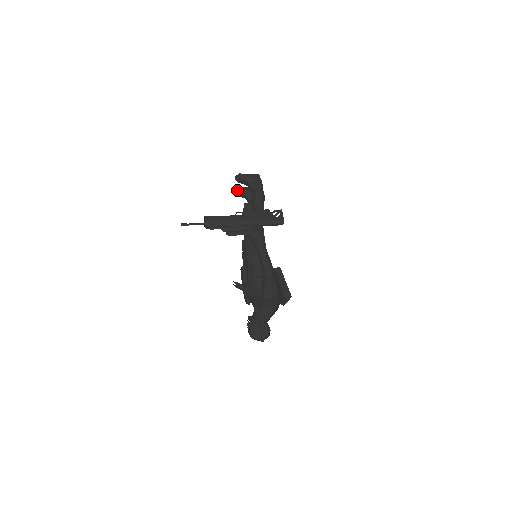
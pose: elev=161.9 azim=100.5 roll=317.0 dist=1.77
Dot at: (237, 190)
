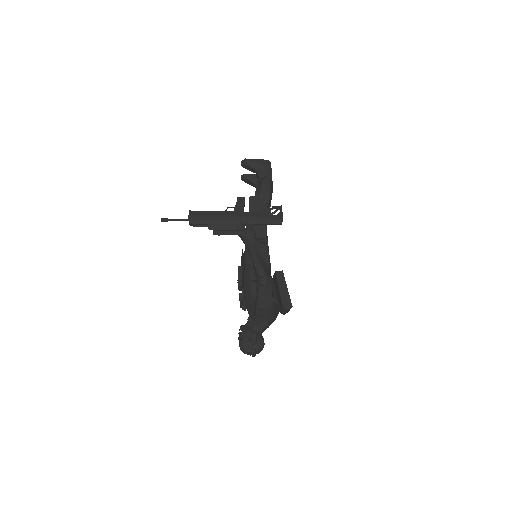
Dot at: (245, 177)
